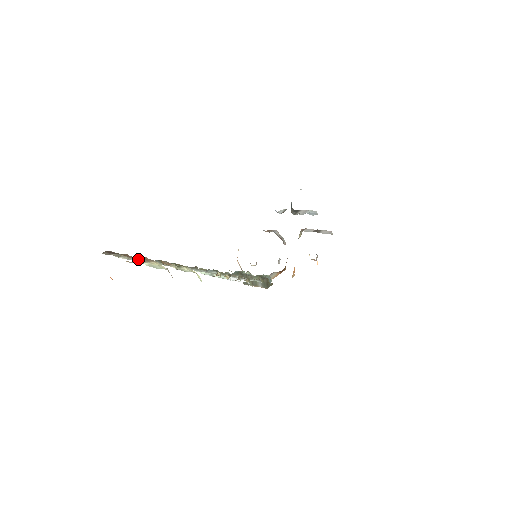
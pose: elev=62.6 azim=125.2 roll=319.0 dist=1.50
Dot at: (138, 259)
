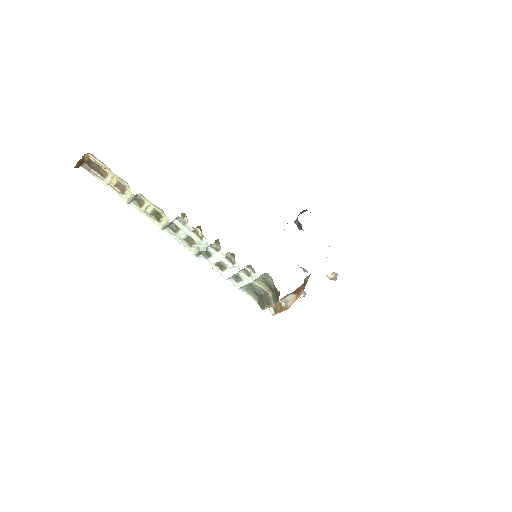
Dot at: (108, 174)
